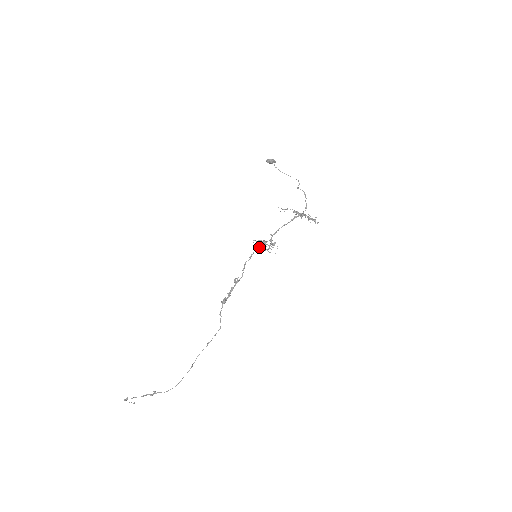
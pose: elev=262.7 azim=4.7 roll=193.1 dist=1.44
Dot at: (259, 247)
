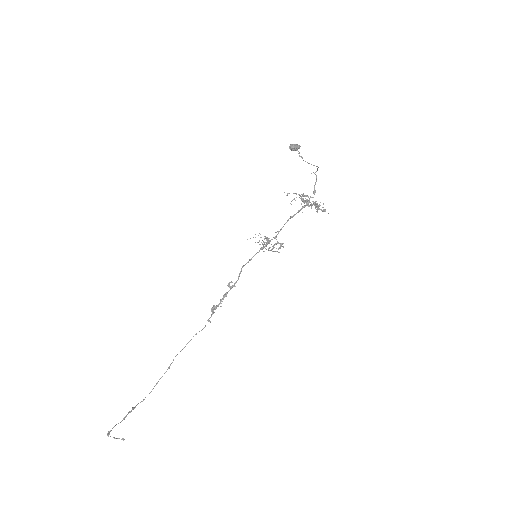
Dot at: (263, 248)
